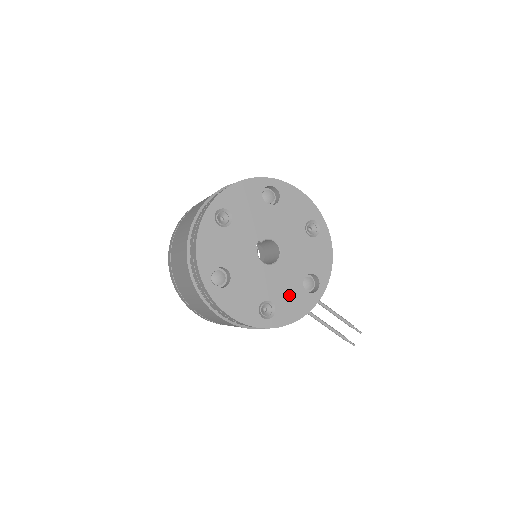
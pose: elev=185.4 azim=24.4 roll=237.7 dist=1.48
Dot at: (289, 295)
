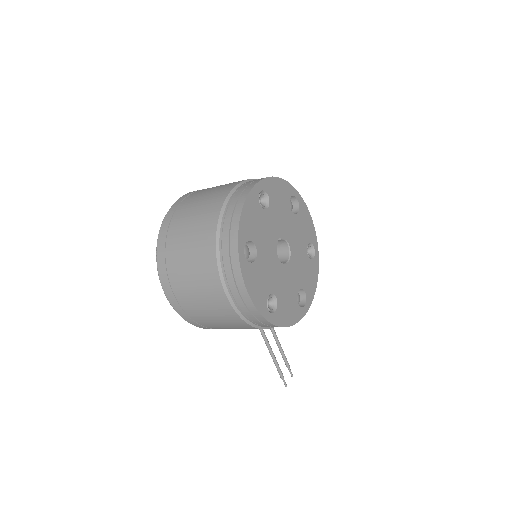
Dot at: (288, 299)
